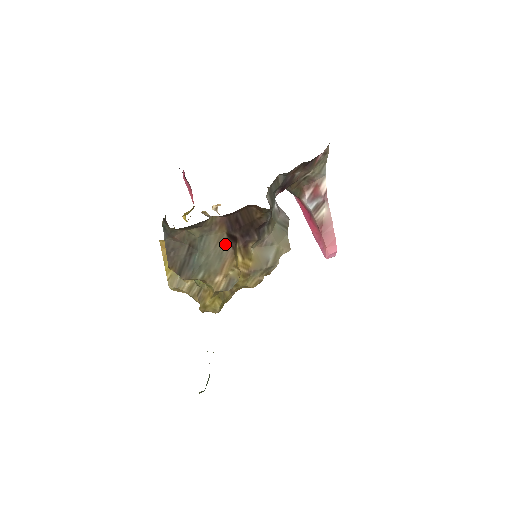
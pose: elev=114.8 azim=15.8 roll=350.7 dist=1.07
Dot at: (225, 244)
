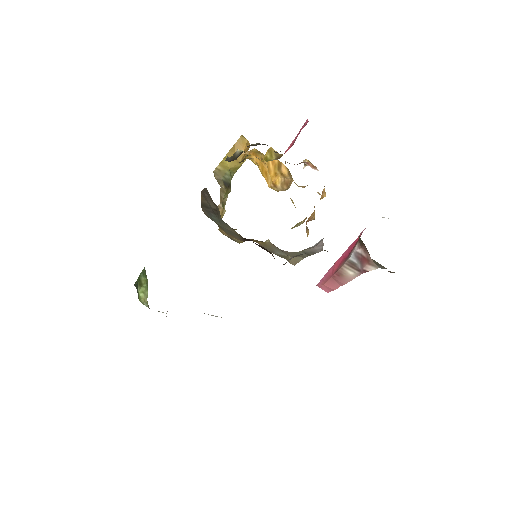
Dot at: (239, 236)
